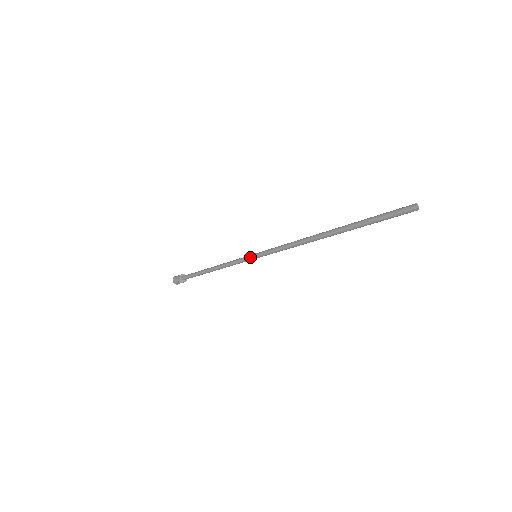
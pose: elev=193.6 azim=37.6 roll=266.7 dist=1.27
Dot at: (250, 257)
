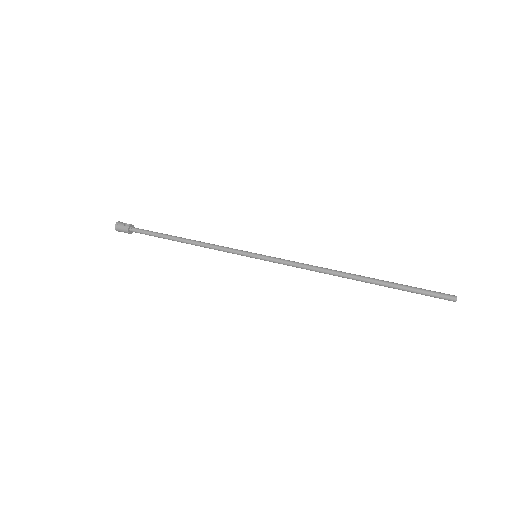
Dot at: (249, 256)
